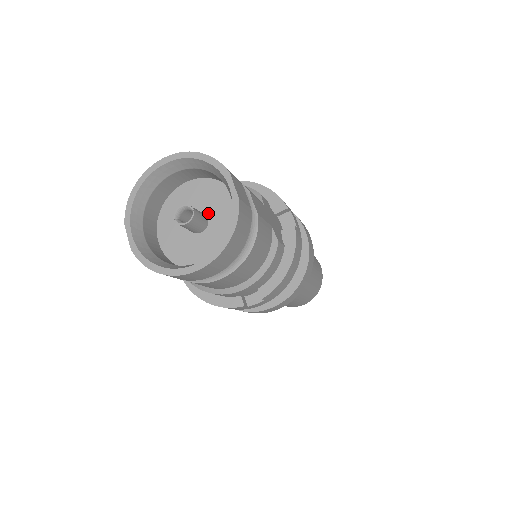
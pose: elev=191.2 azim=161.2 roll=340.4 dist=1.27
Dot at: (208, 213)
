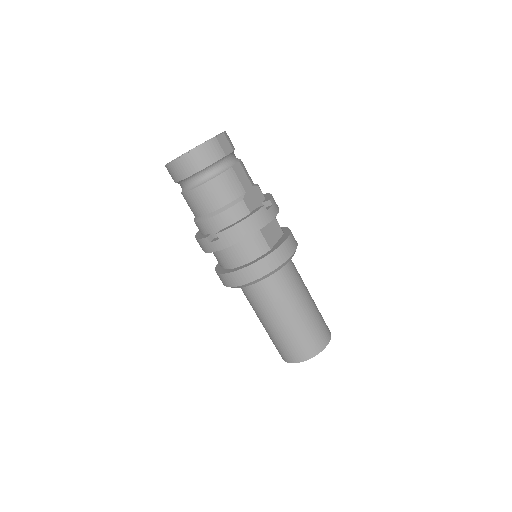
Dot at: occluded
